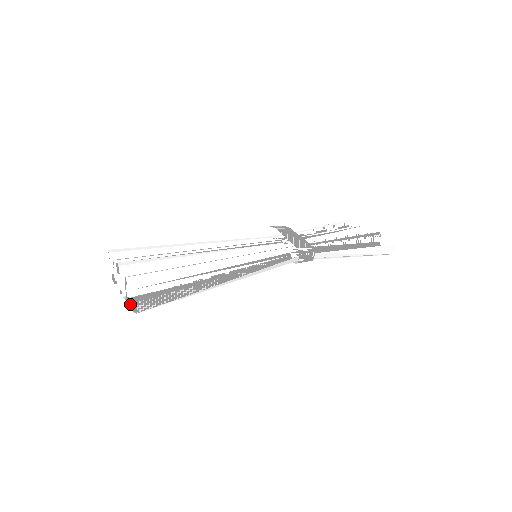
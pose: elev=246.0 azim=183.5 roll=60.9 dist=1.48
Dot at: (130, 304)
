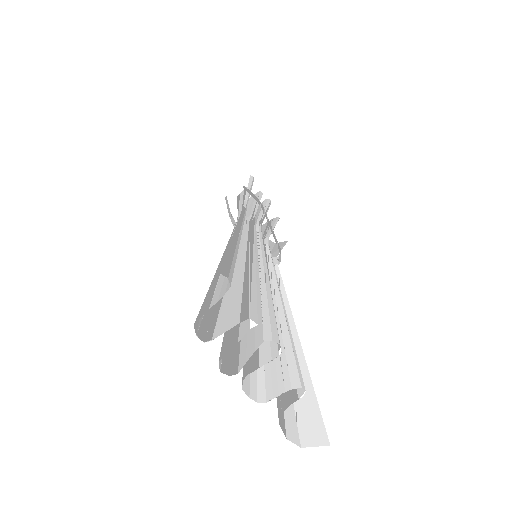
Dot at: (280, 422)
